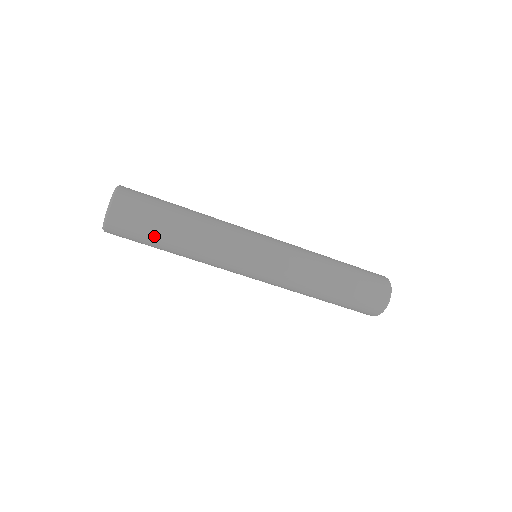
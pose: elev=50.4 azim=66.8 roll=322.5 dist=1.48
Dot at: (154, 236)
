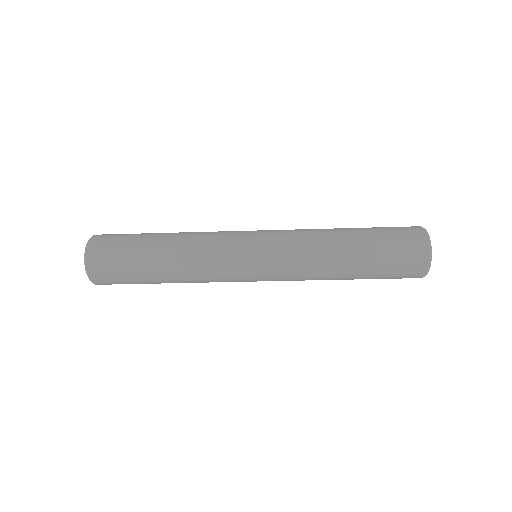
Dot at: occluded
